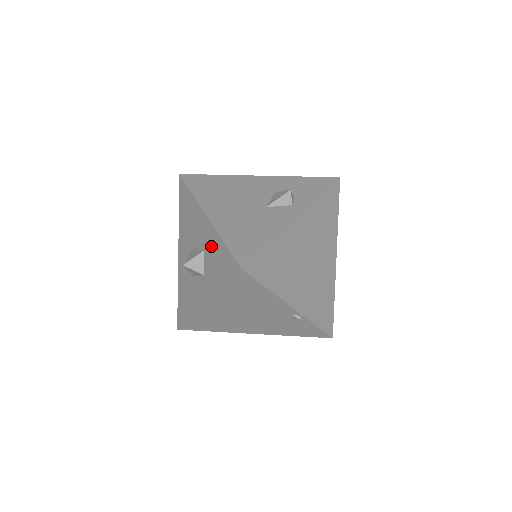
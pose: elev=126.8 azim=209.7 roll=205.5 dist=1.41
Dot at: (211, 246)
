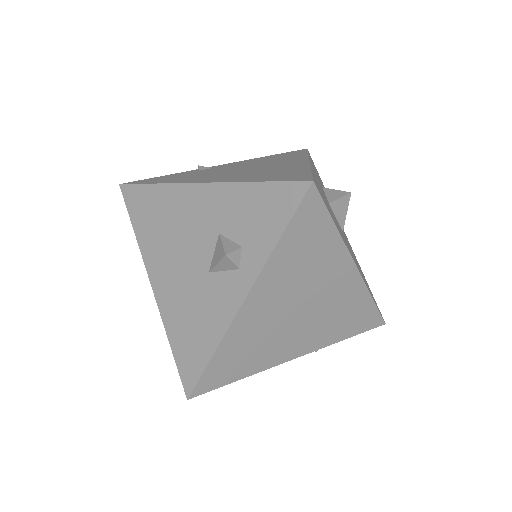
Dot at: occluded
